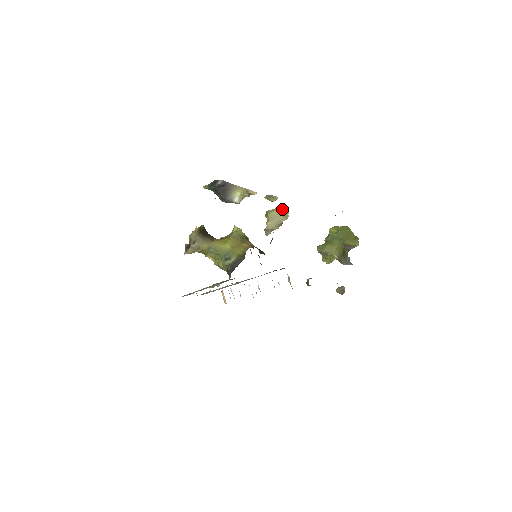
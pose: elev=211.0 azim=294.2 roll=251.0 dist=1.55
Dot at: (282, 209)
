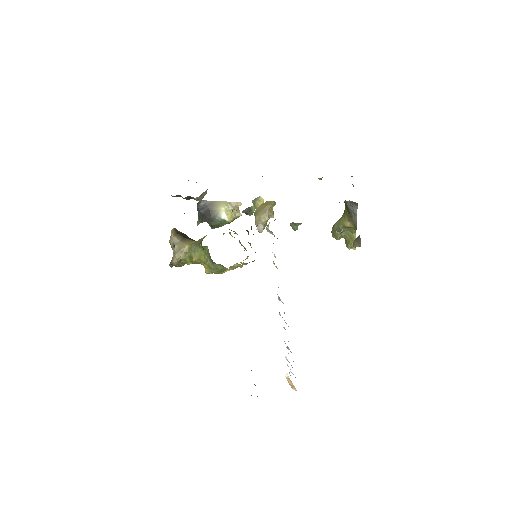
Dot at: (267, 202)
